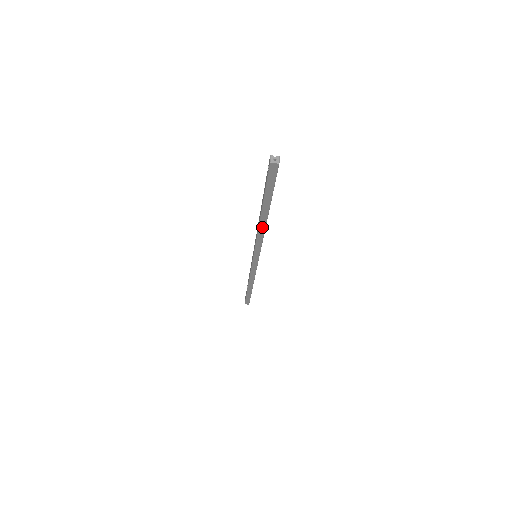
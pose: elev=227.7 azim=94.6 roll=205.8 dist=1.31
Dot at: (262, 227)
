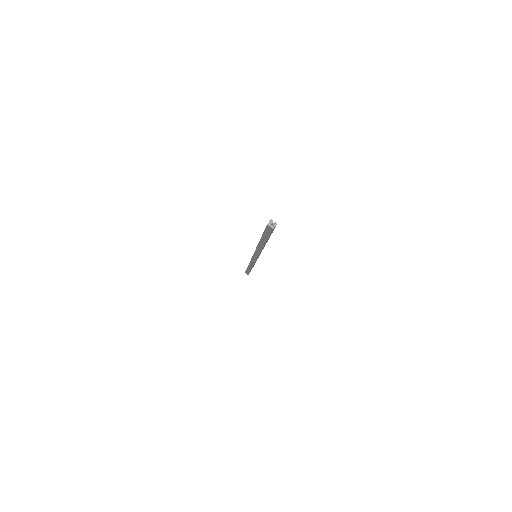
Dot at: (260, 247)
